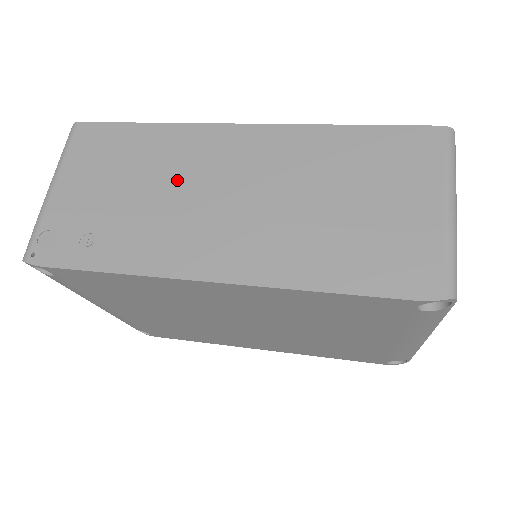
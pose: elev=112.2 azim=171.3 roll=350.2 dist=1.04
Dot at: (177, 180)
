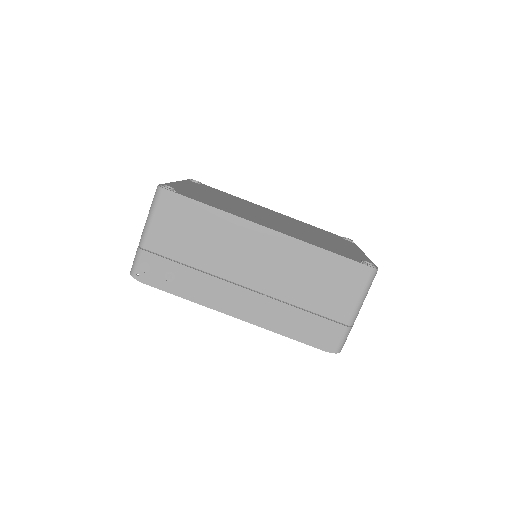
Dot at: (223, 254)
